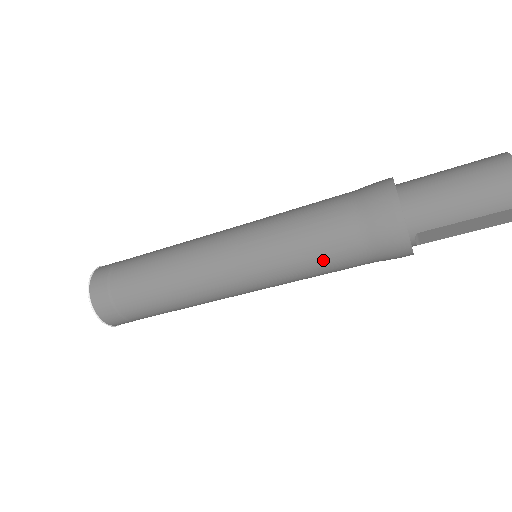
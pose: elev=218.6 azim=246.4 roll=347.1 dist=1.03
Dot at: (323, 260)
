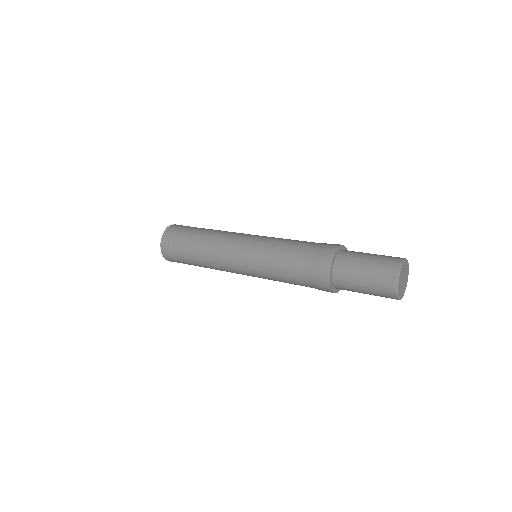
Dot at: occluded
